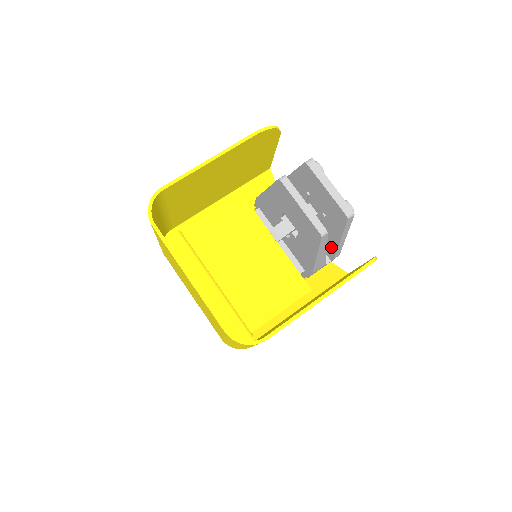
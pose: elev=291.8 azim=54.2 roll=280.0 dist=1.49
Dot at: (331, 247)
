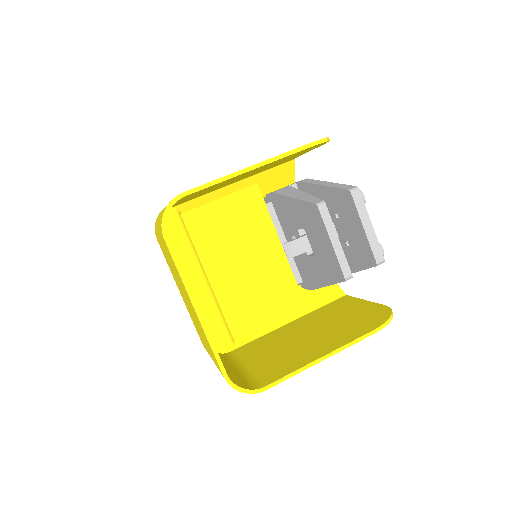
Dot at: occluded
